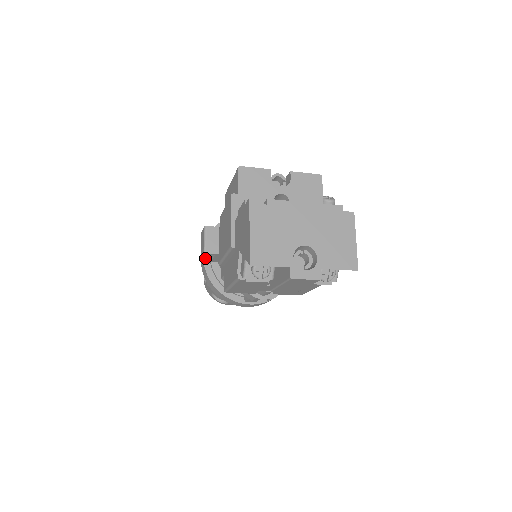
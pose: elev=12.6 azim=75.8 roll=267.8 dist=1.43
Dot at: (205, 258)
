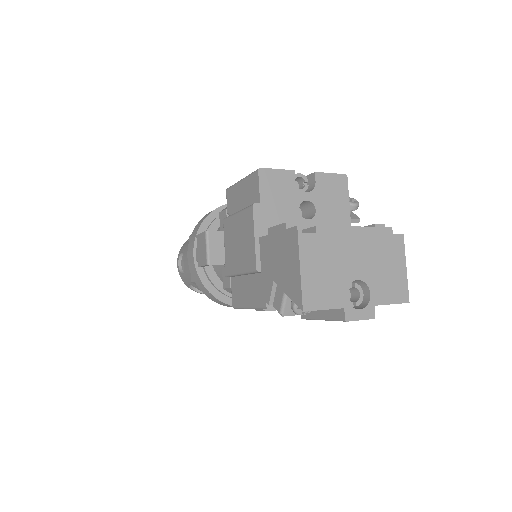
Dot at: occluded
